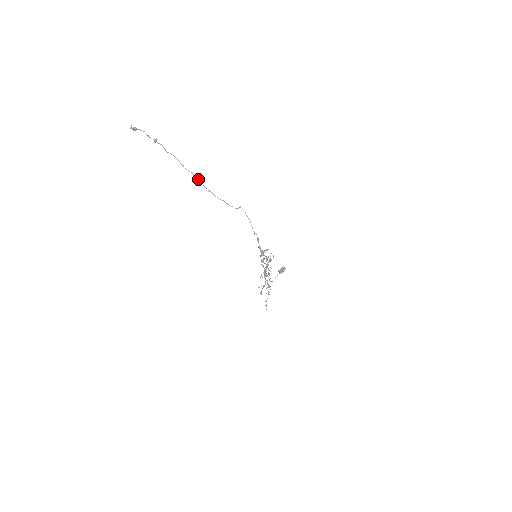
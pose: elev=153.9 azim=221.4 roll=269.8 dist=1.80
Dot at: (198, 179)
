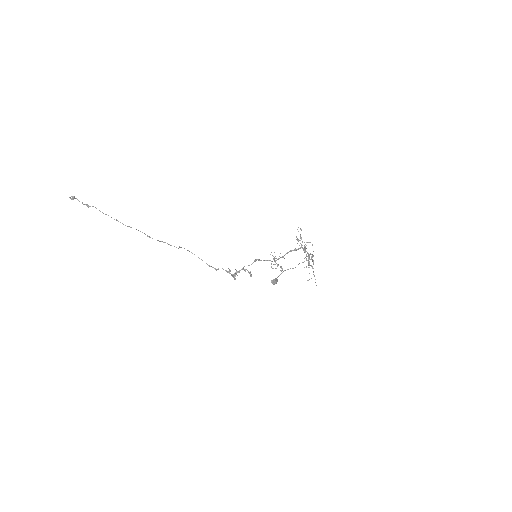
Dot at: occluded
